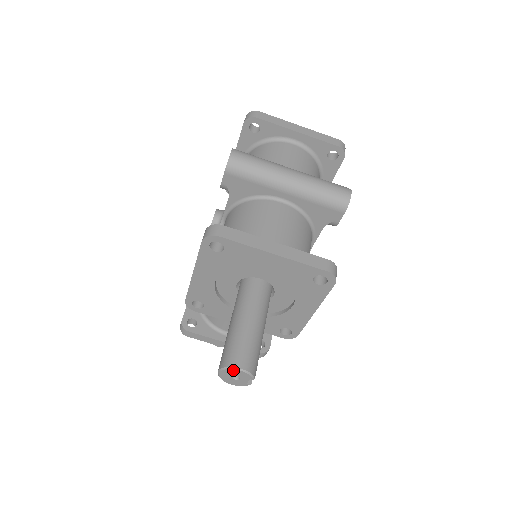
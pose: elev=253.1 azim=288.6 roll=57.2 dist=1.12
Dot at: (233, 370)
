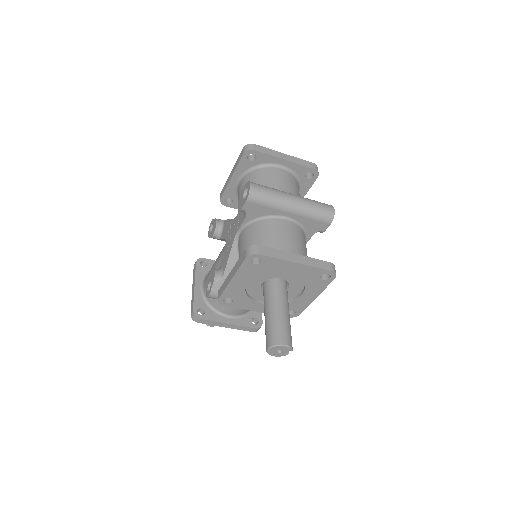
Dot at: (280, 347)
